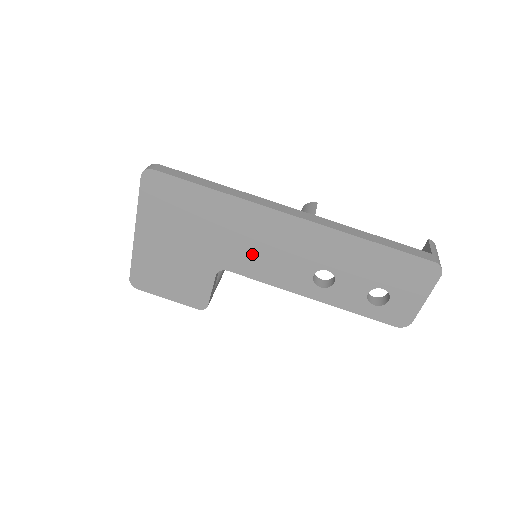
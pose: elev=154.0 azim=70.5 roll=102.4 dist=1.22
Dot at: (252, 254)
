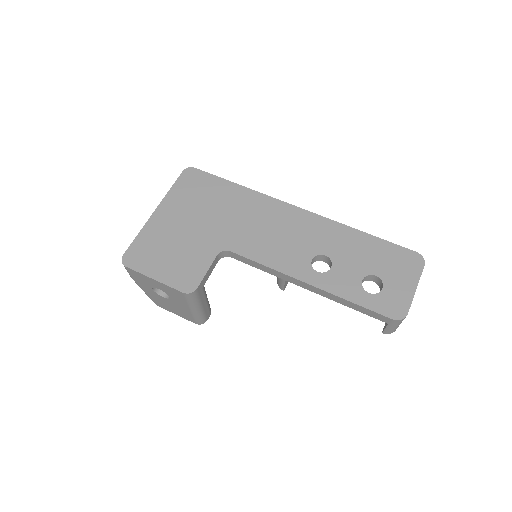
Dot at: (258, 237)
